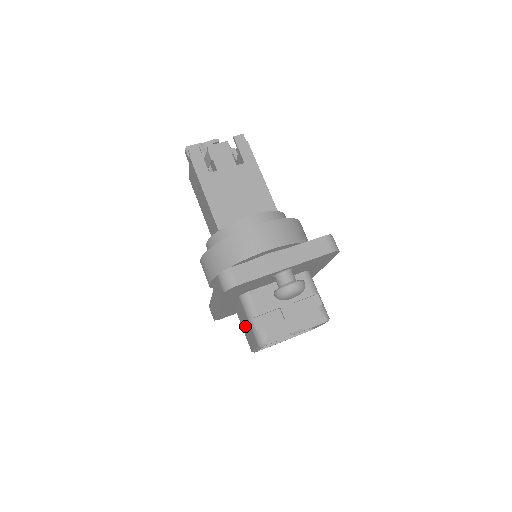
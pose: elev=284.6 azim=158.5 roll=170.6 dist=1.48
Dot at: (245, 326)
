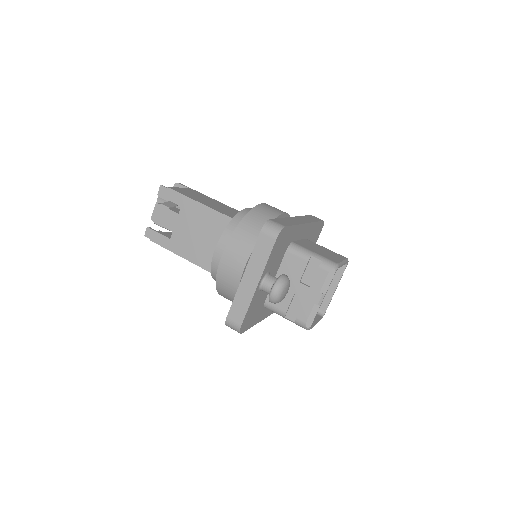
Dot at: occluded
